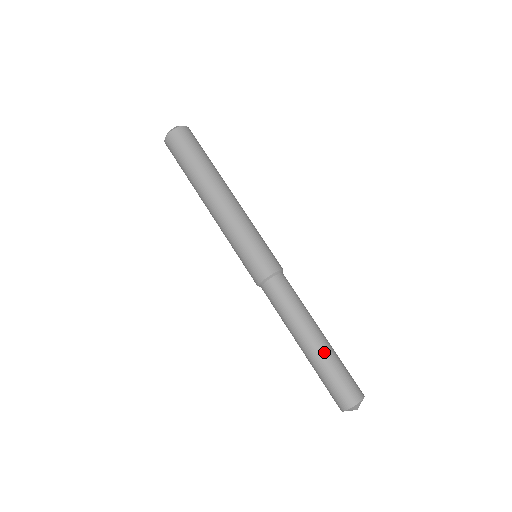
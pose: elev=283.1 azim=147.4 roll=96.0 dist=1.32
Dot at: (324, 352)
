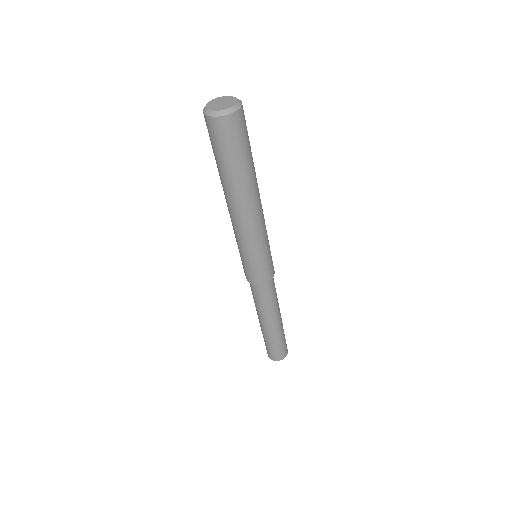
Dot at: (277, 333)
